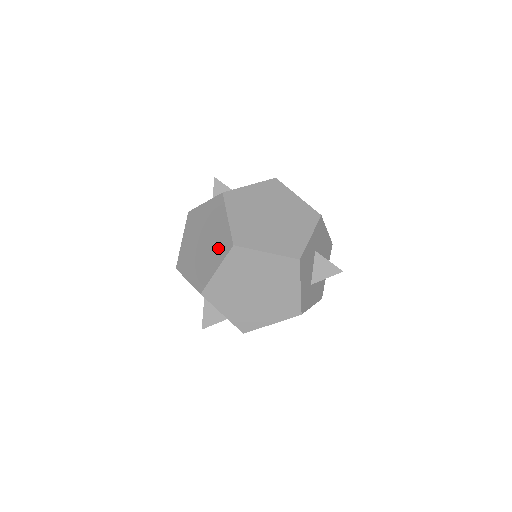
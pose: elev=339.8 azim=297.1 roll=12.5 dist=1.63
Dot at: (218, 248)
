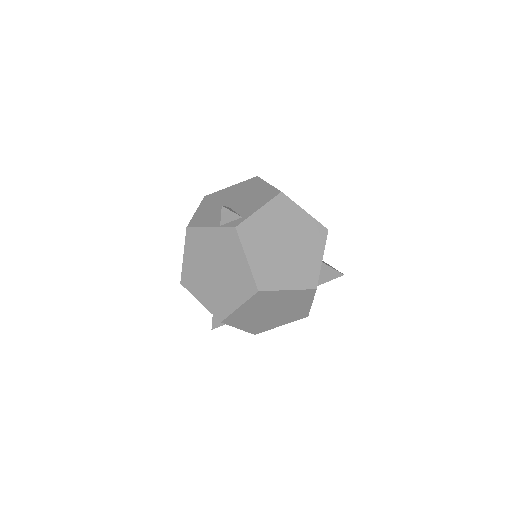
Dot at: (238, 286)
